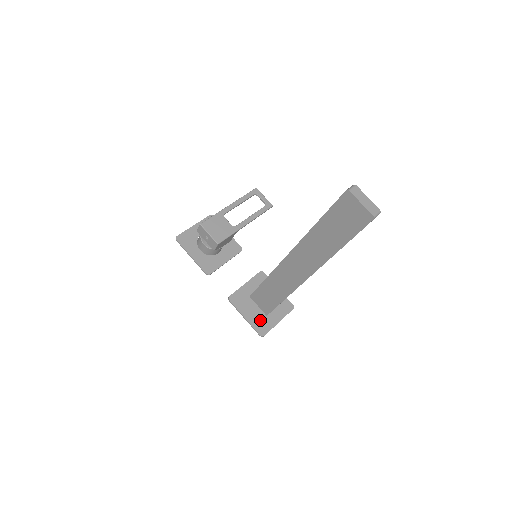
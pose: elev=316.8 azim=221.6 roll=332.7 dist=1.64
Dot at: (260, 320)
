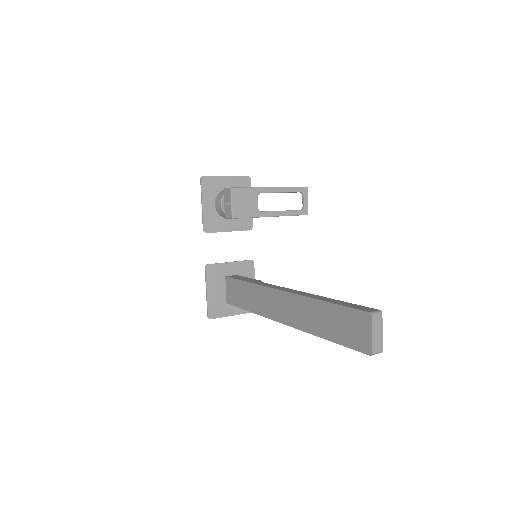
Dot at: (218, 303)
